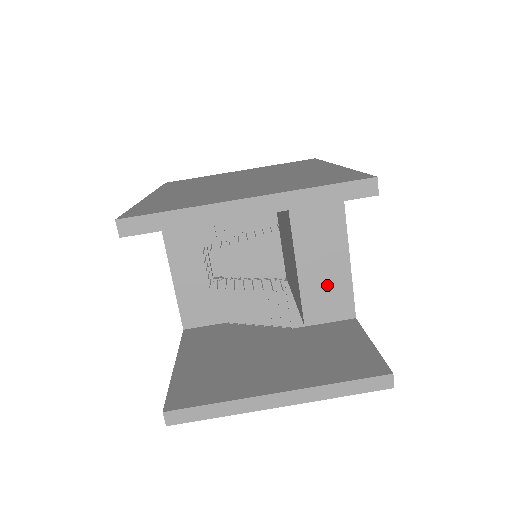
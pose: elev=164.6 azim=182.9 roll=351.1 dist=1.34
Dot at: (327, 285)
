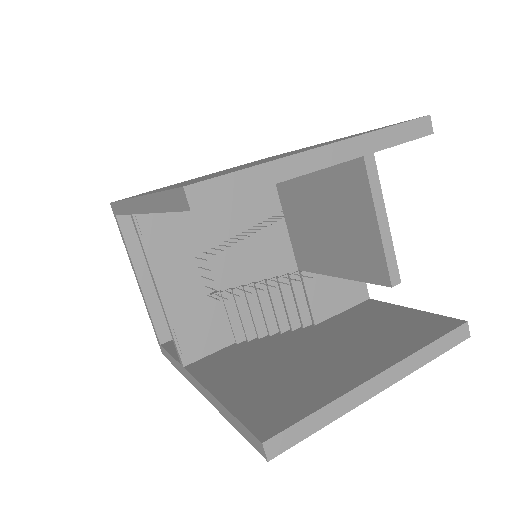
Dot at: occluded
